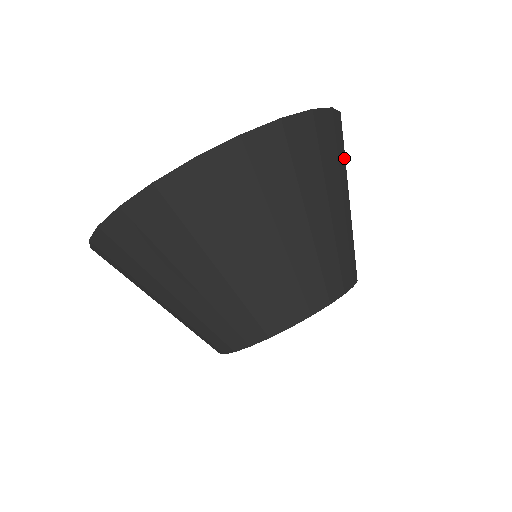
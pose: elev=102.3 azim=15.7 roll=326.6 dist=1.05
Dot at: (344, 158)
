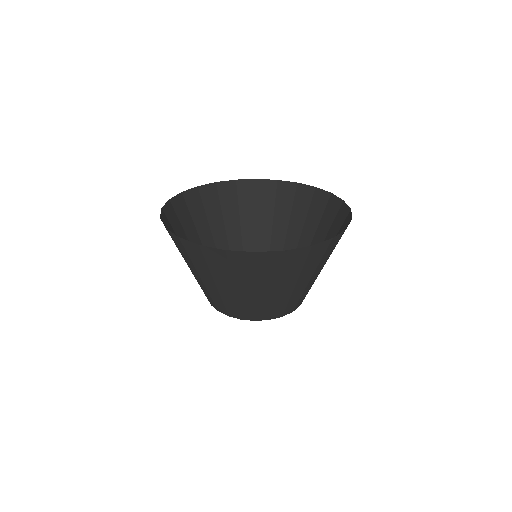
Dot at: occluded
